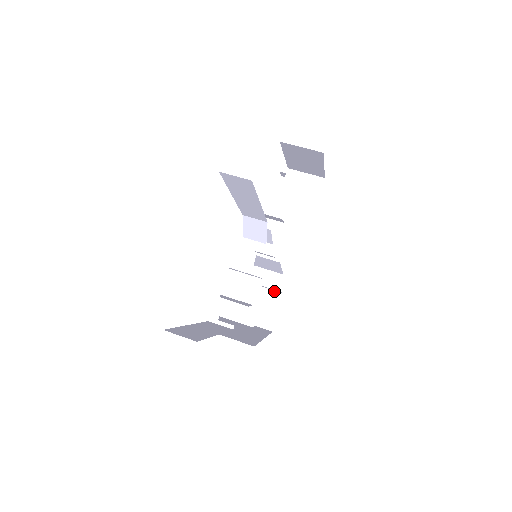
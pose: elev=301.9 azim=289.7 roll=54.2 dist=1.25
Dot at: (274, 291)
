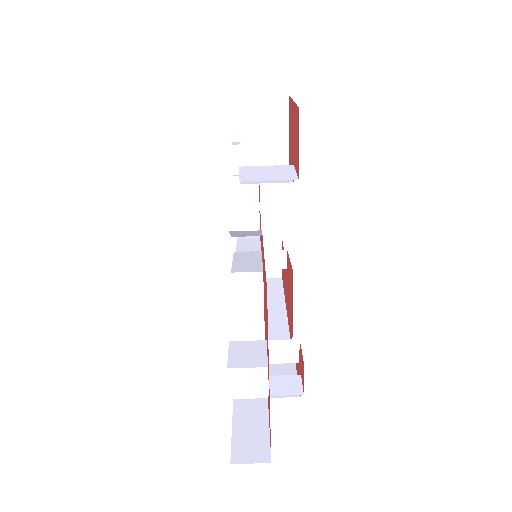
Dot at: (269, 239)
